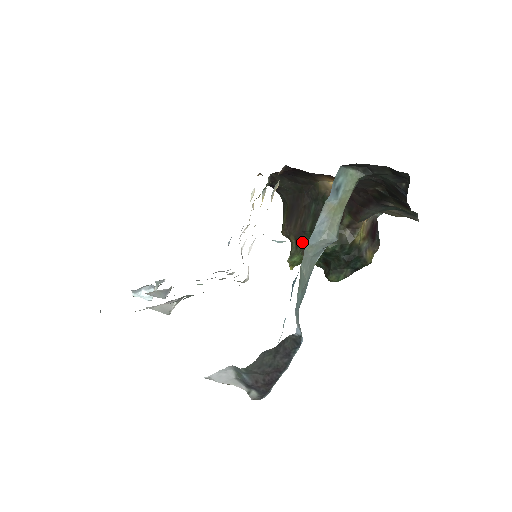
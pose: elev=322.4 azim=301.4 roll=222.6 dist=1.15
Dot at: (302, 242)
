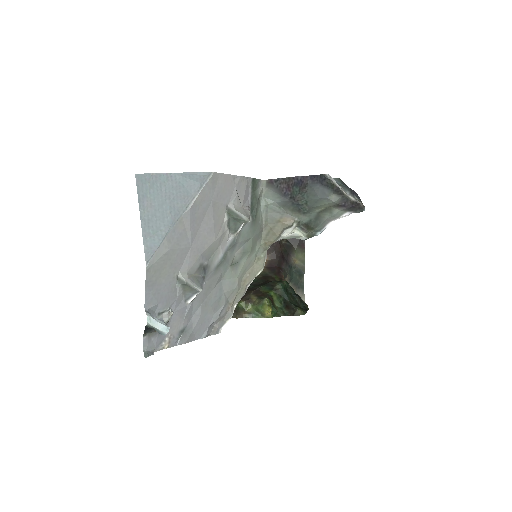
Dot at: (263, 294)
